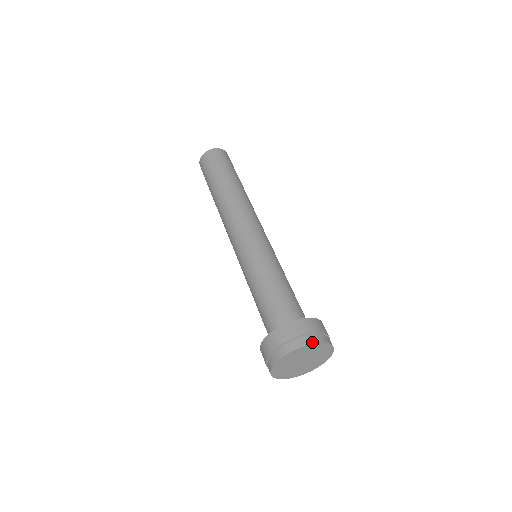
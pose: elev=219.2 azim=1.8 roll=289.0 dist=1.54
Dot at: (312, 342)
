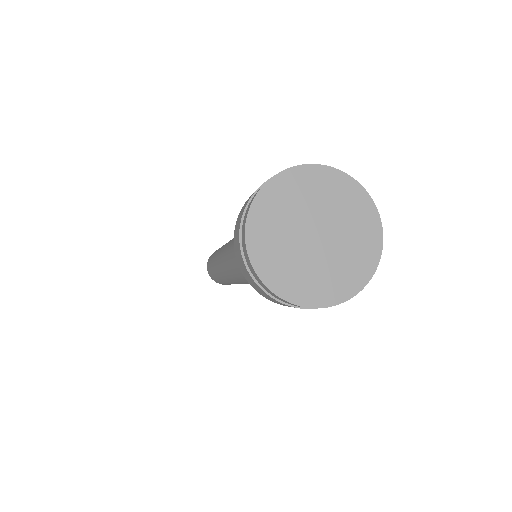
Dot at: (290, 168)
